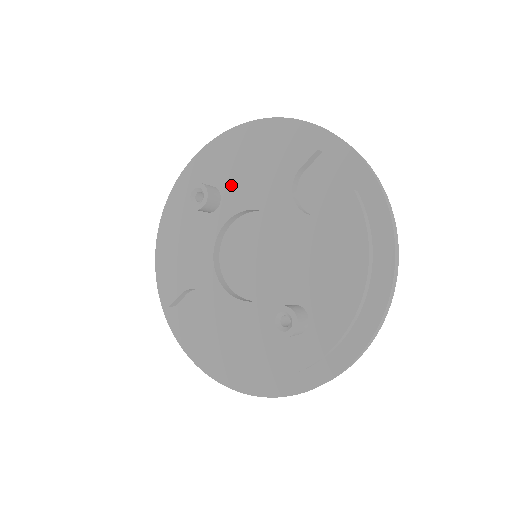
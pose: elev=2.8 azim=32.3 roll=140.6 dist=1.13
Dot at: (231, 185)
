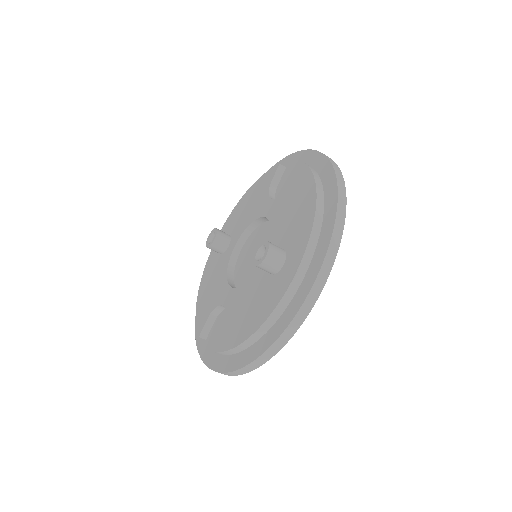
Dot at: (236, 225)
